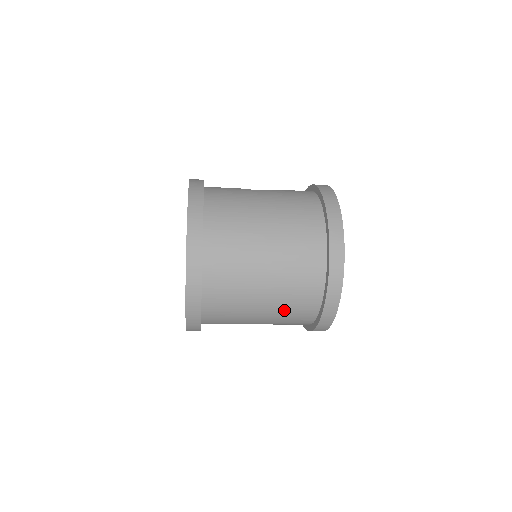
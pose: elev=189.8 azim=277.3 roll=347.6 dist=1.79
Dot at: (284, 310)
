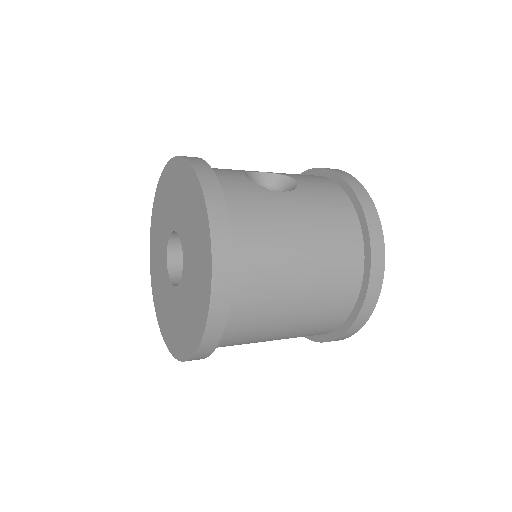
Dot at: occluded
